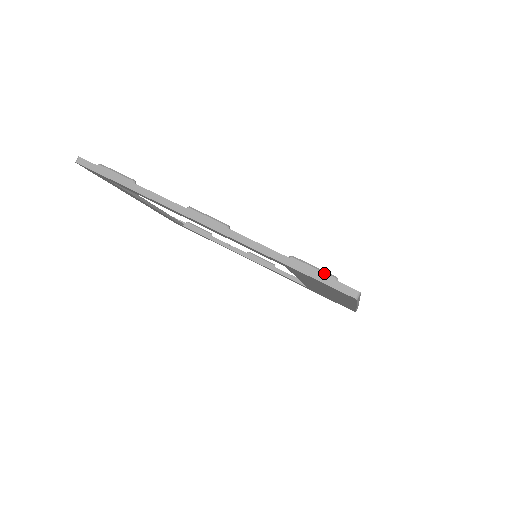
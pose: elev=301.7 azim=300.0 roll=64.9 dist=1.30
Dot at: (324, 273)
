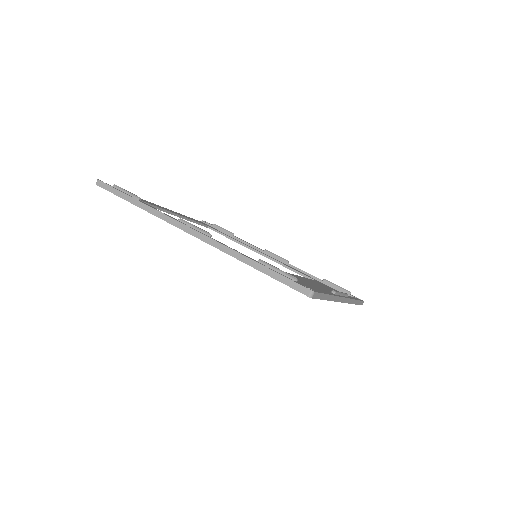
Dot at: (285, 274)
